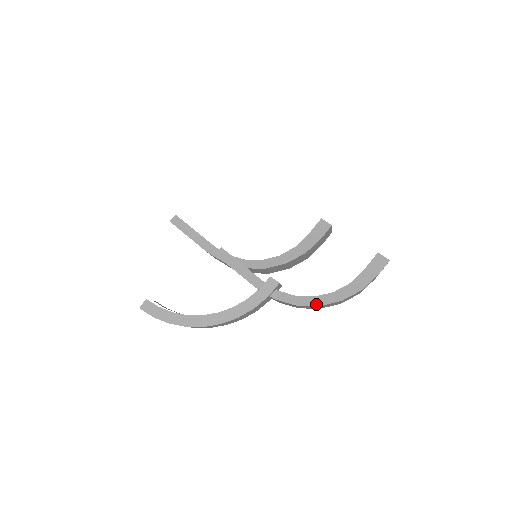
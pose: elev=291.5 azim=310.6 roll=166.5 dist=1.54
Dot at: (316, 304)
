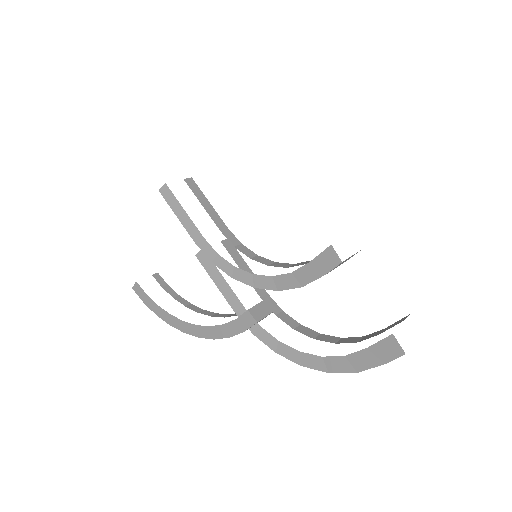
Dot at: (298, 362)
